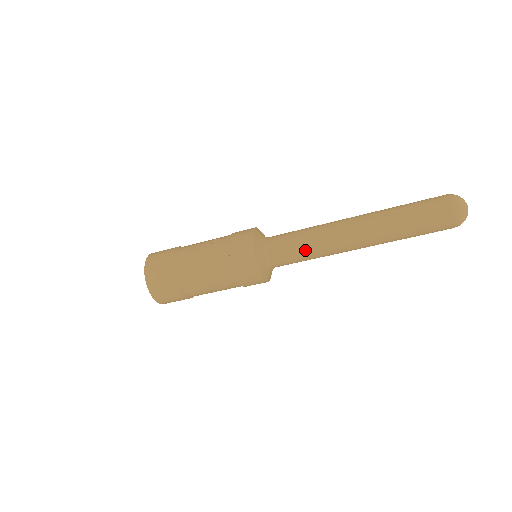
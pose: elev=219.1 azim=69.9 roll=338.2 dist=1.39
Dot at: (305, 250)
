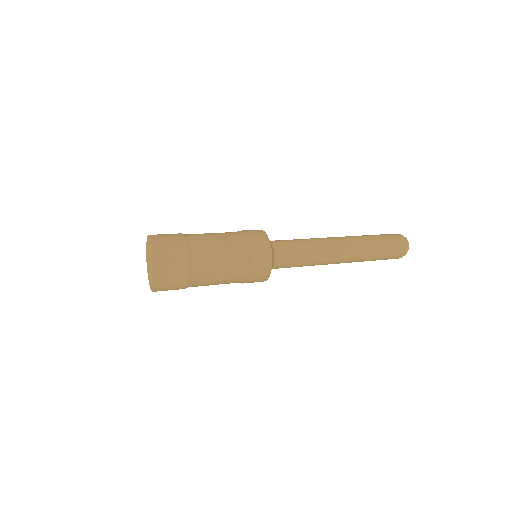
Dot at: (305, 261)
